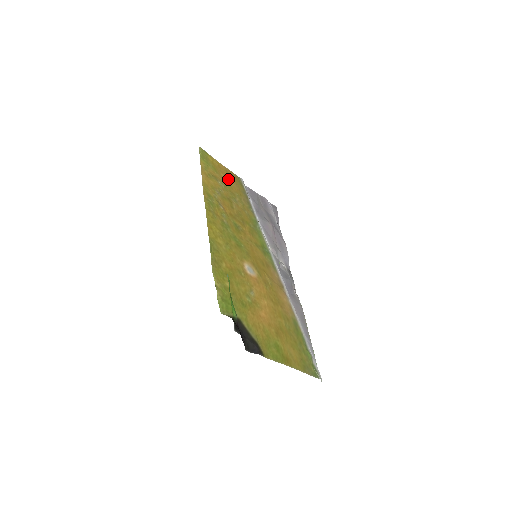
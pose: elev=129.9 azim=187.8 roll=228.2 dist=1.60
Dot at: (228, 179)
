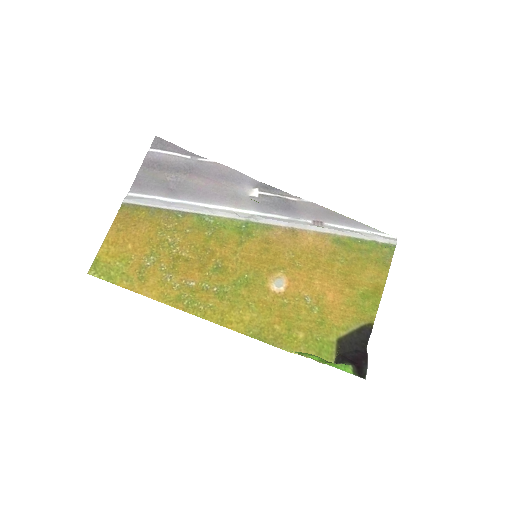
Dot at: (134, 237)
